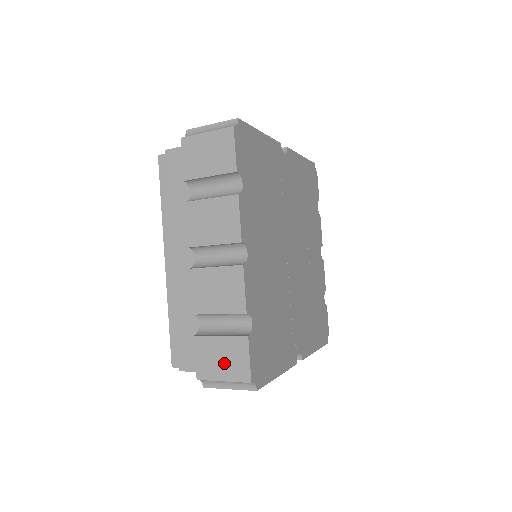
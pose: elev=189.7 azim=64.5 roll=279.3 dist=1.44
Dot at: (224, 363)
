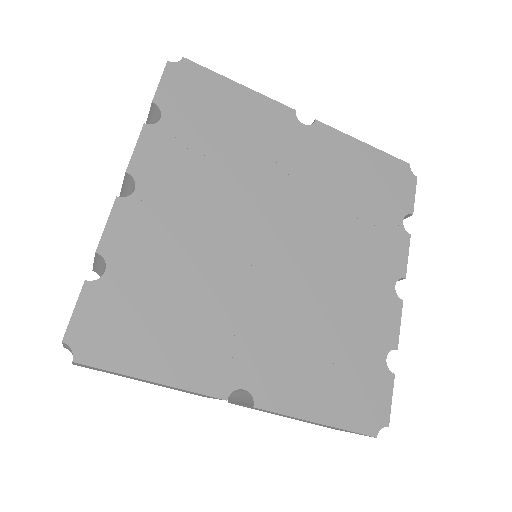
Dot at: occluded
